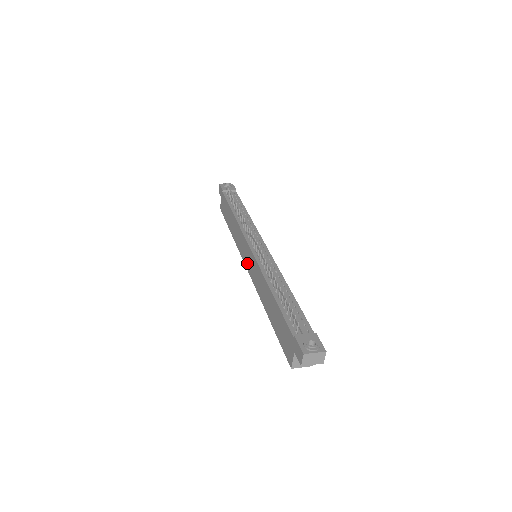
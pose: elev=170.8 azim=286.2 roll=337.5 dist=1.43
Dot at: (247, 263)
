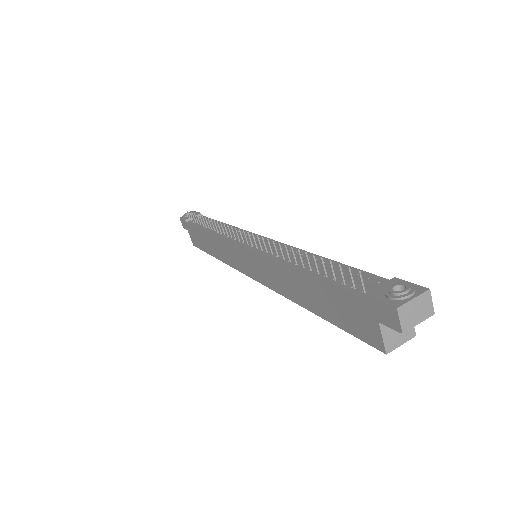
Dot at: (249, 271)
